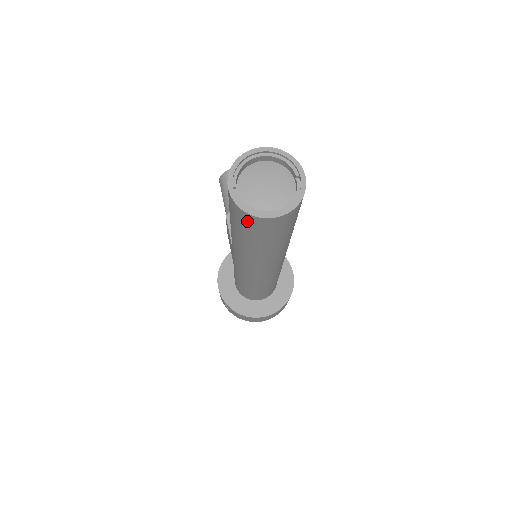
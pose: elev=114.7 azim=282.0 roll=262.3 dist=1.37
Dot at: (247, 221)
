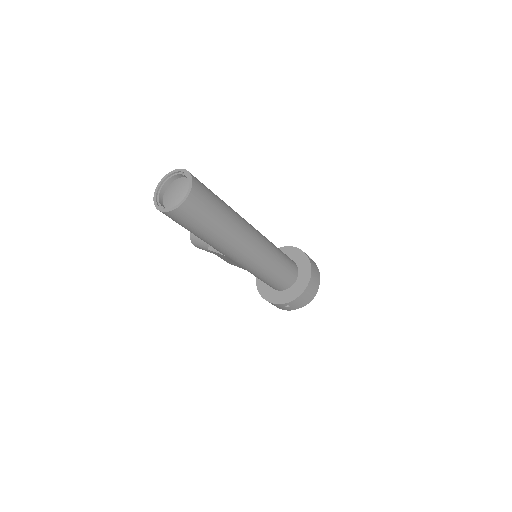
Dot at: (185, 214)
